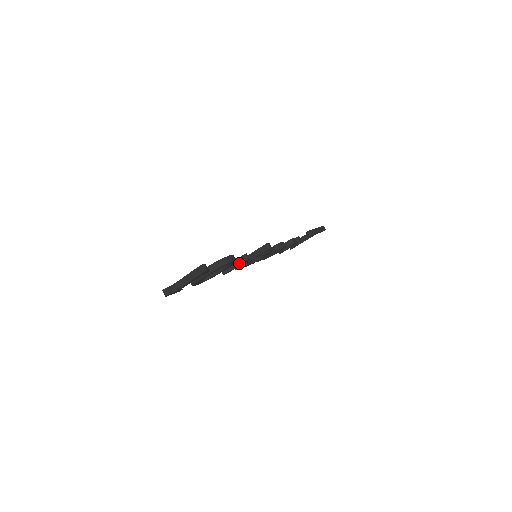
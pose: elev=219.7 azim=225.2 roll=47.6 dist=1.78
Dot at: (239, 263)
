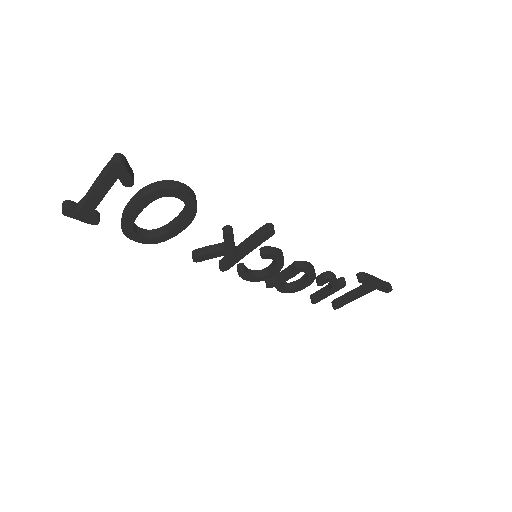
Dot at: (221, 247)
